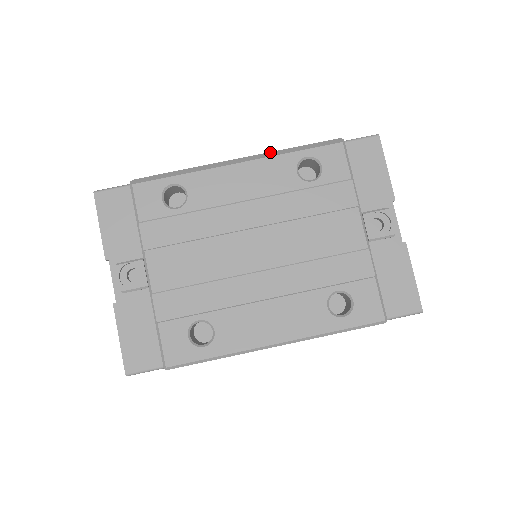
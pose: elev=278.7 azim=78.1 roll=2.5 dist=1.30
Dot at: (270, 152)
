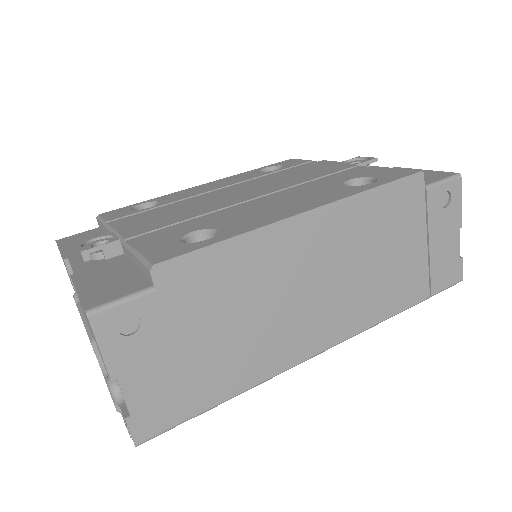
Dot at: occluded
